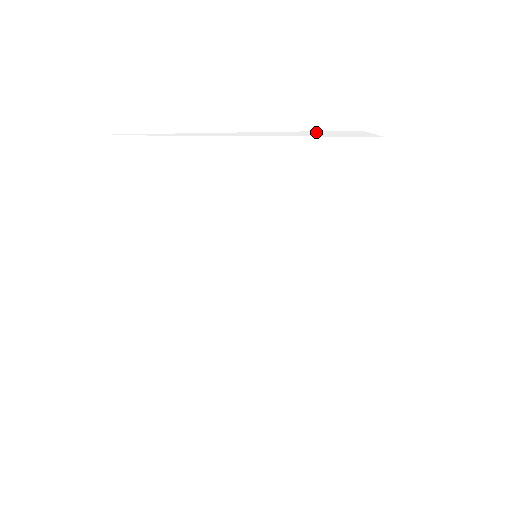
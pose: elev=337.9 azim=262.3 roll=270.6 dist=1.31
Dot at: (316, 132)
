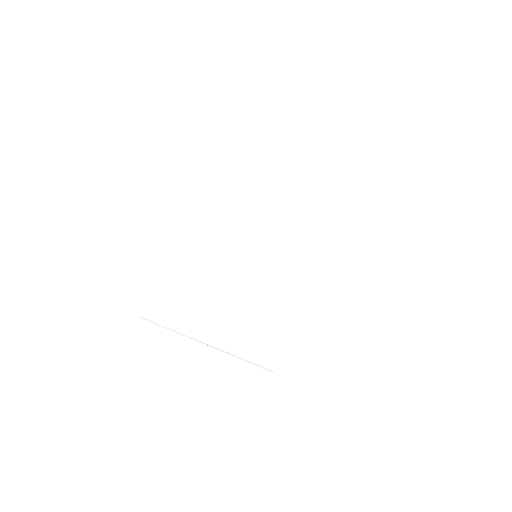
Dot at: (354, 227)
